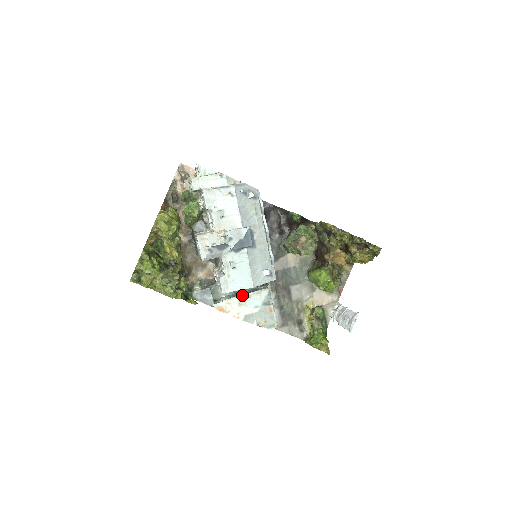
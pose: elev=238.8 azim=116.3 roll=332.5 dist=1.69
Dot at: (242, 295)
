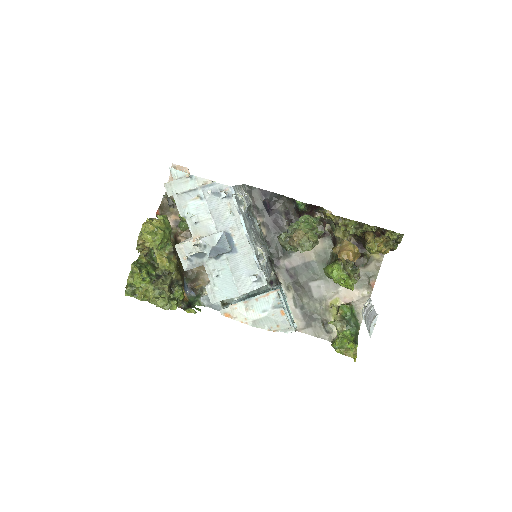
Dot at: (248, 299)
